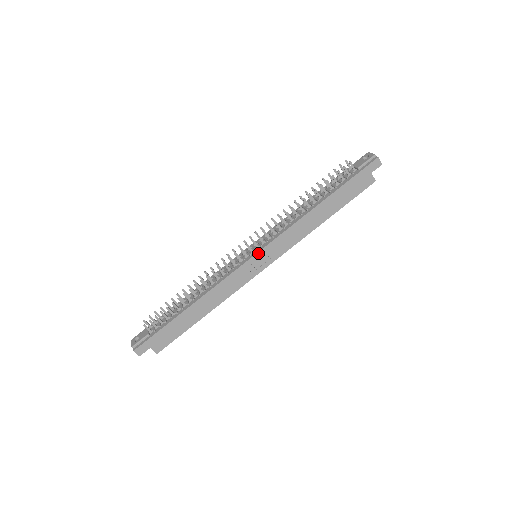
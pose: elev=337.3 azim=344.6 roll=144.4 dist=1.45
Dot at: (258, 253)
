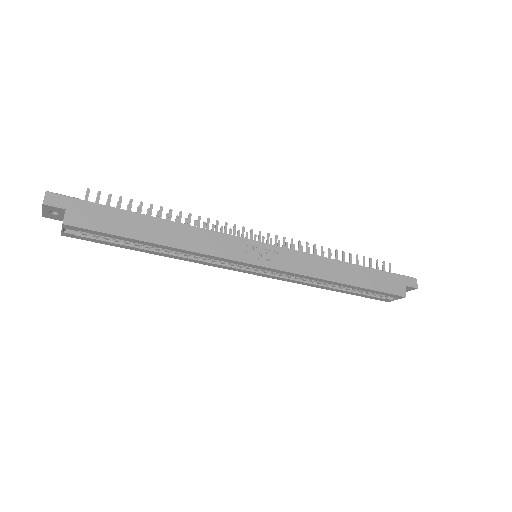
Dot at: (267, 244)
